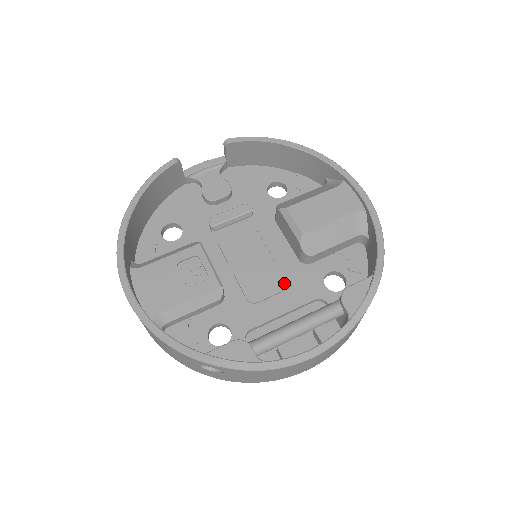
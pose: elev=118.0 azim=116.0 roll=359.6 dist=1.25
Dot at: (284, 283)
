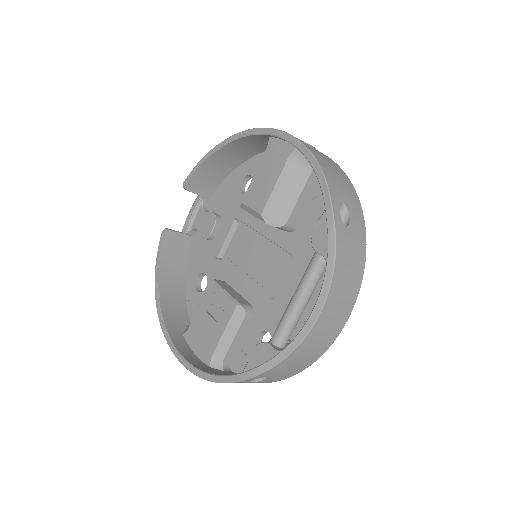
Dot at: (285, 262)
